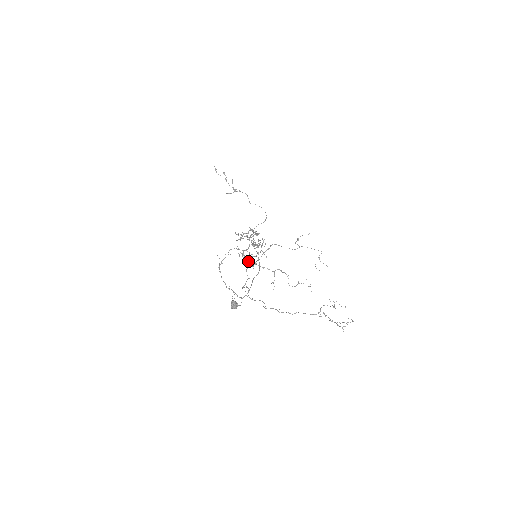
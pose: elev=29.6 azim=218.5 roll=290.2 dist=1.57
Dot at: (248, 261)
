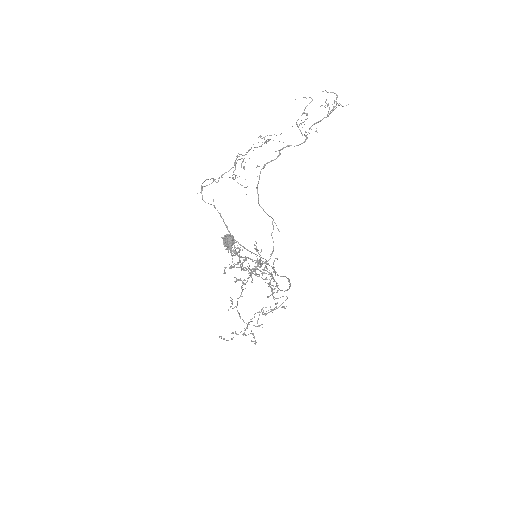
Dot at: occluded
